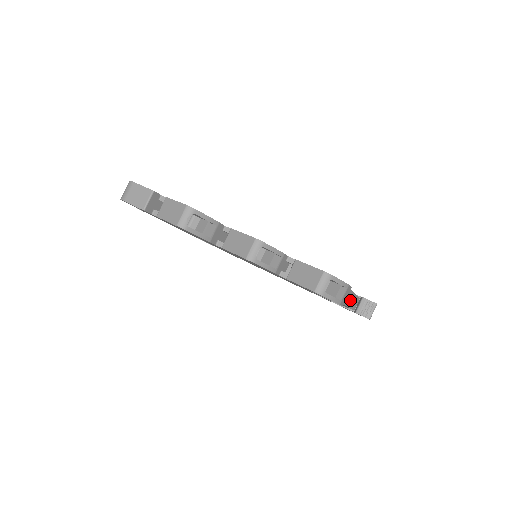
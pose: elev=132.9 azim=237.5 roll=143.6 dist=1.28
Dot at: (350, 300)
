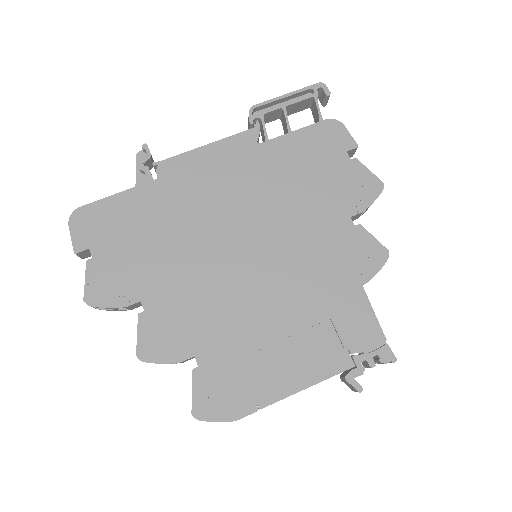
Dot at: occluded
